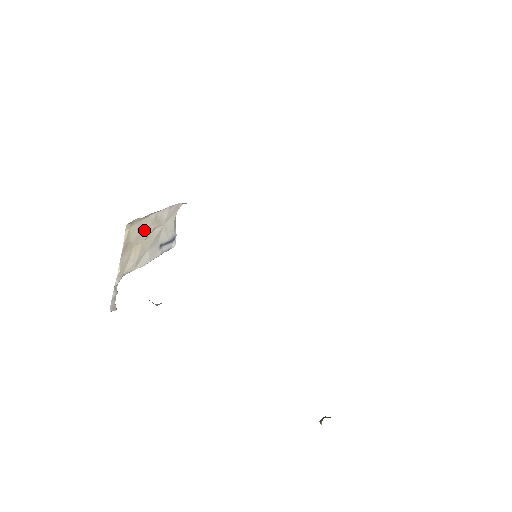
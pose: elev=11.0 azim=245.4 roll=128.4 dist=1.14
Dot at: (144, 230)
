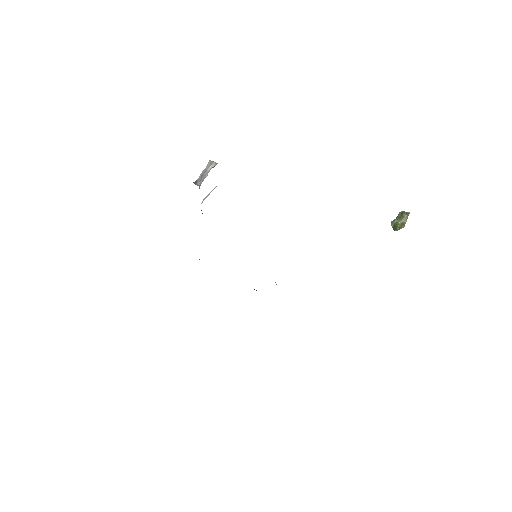
Dot at: occluded
